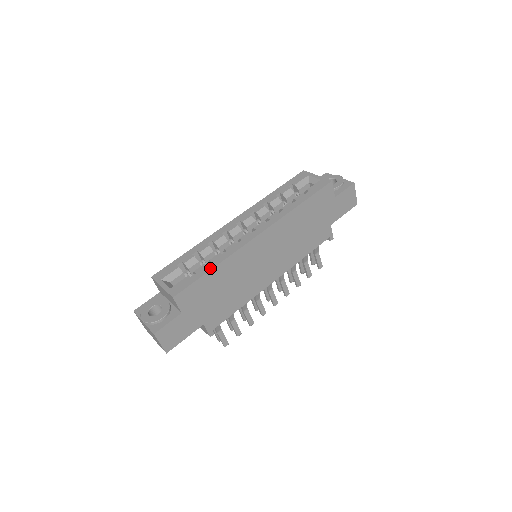
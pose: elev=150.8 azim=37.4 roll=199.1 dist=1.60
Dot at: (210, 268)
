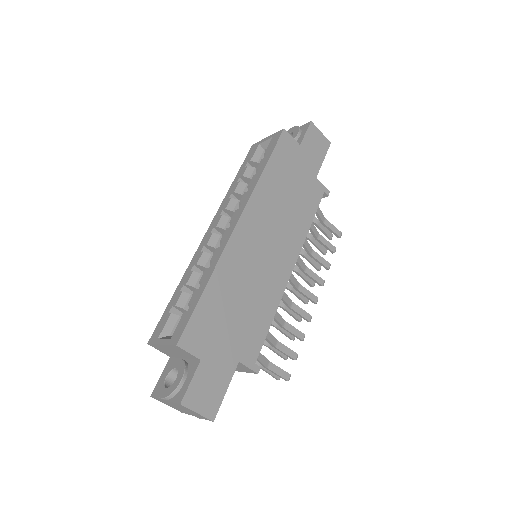
Dot at: (202, 288)
